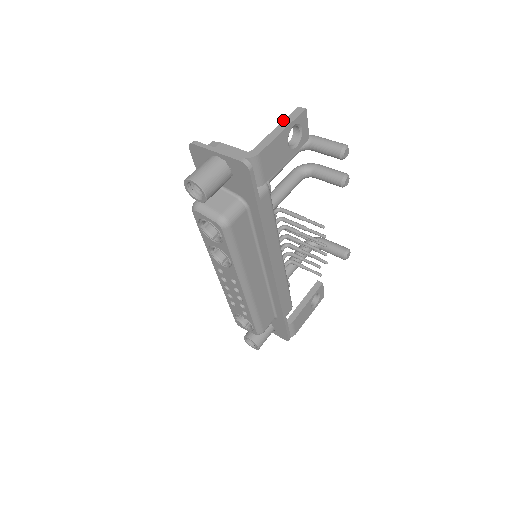
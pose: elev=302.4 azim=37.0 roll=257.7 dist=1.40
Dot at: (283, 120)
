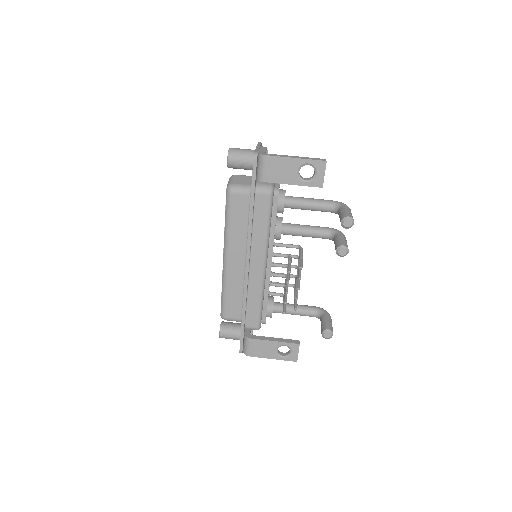
Dot at: (306, 157)
